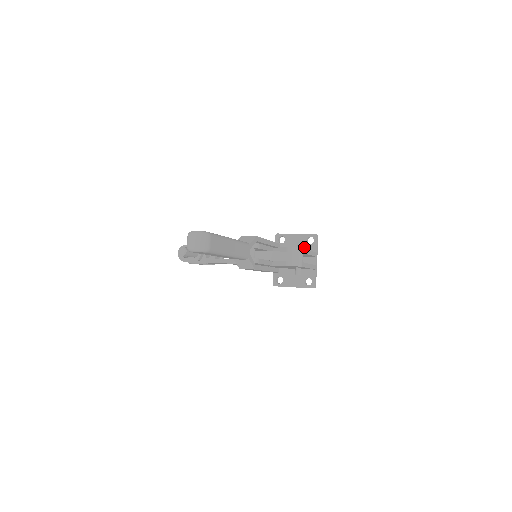
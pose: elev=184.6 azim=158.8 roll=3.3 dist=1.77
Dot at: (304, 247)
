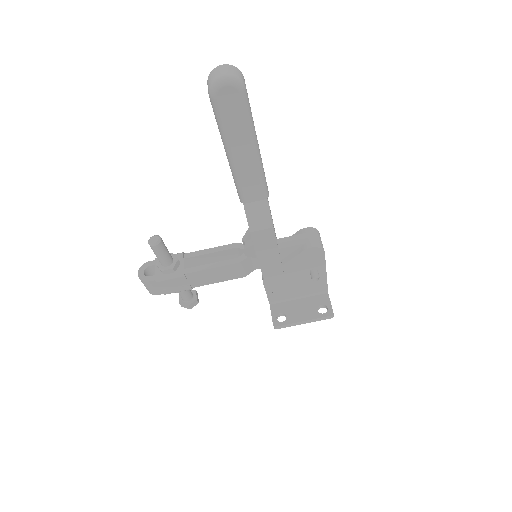
Dot at: occluded
